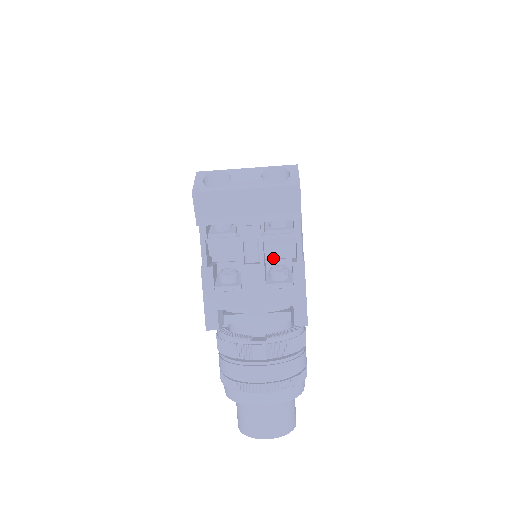
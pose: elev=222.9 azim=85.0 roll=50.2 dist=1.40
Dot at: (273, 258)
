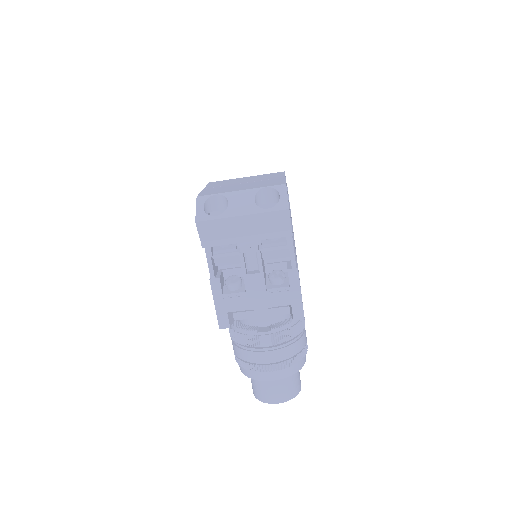
Dot at: (271, 262)
